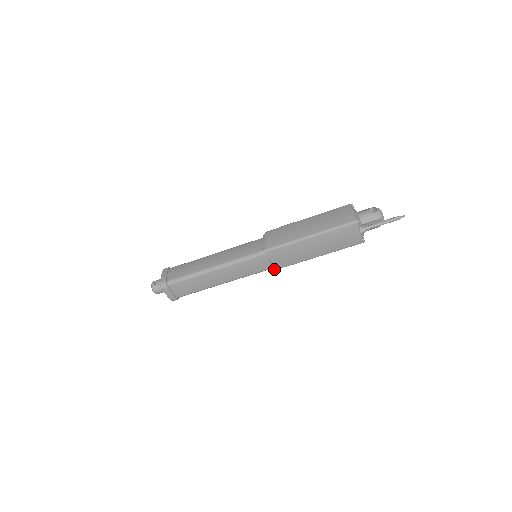
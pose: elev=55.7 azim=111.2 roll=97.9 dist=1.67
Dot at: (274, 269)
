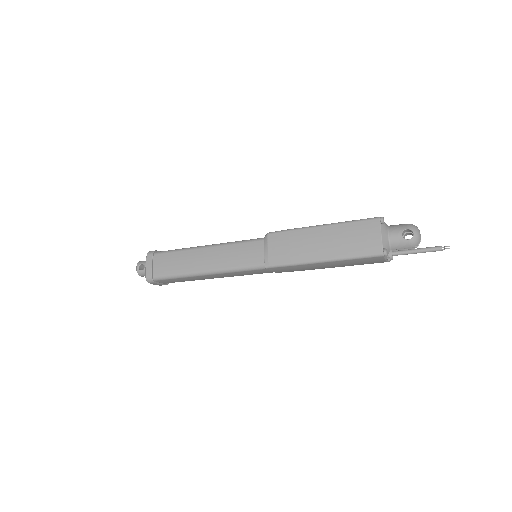
Dot at: occluded
